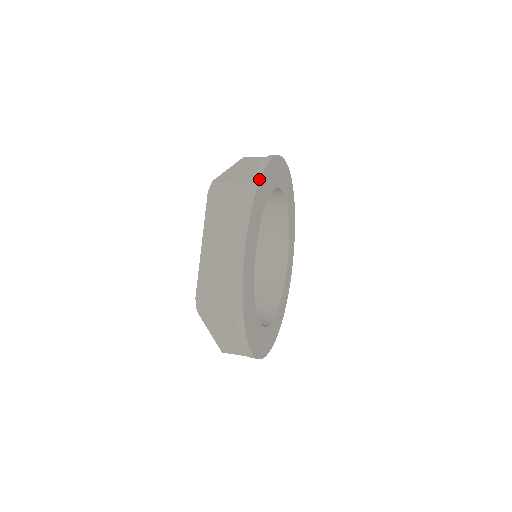
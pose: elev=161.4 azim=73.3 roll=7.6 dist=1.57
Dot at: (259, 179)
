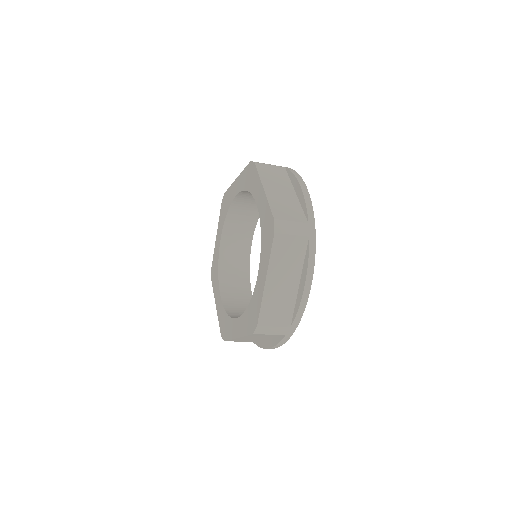
Dot at: (314, 219)
